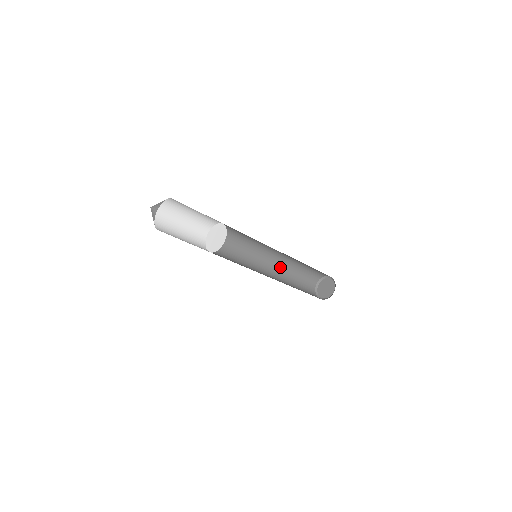
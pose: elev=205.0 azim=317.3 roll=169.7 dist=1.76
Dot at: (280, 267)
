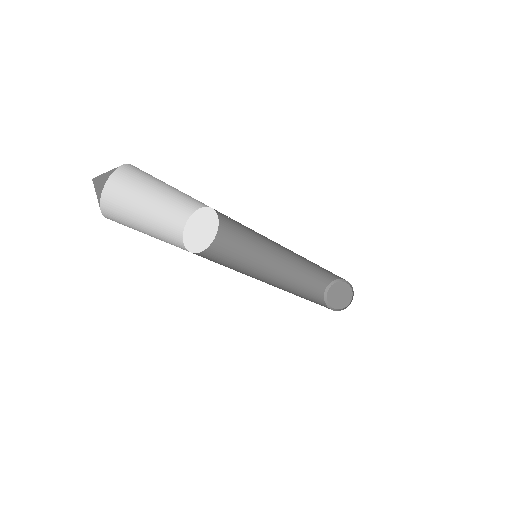
Dot at: (281, 278)
